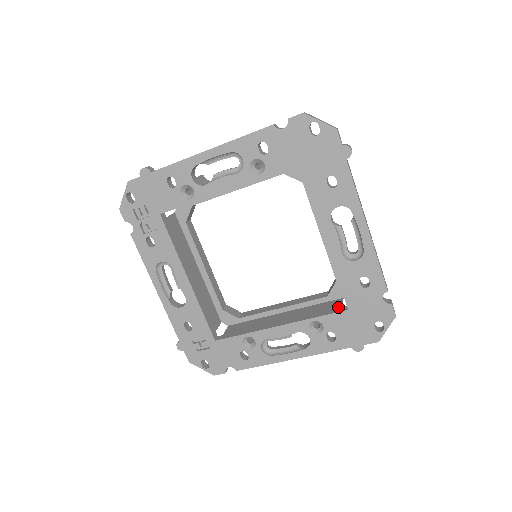
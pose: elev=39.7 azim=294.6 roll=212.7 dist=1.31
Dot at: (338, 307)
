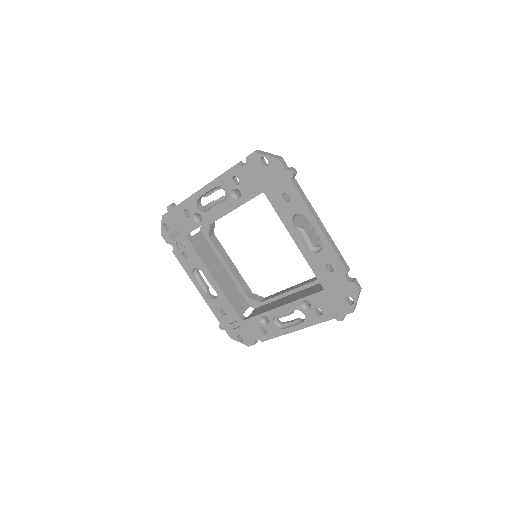
Dot at: (320, 288)
